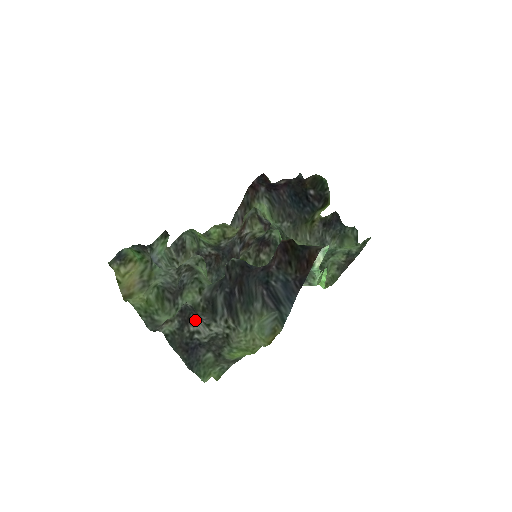
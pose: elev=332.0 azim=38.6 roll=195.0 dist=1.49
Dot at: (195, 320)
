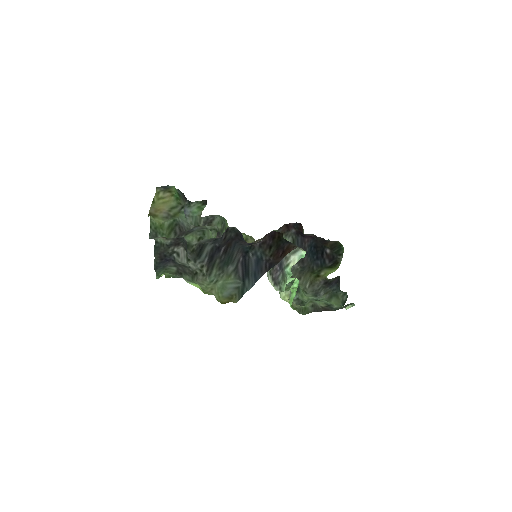
Dot at: (182, 247)
